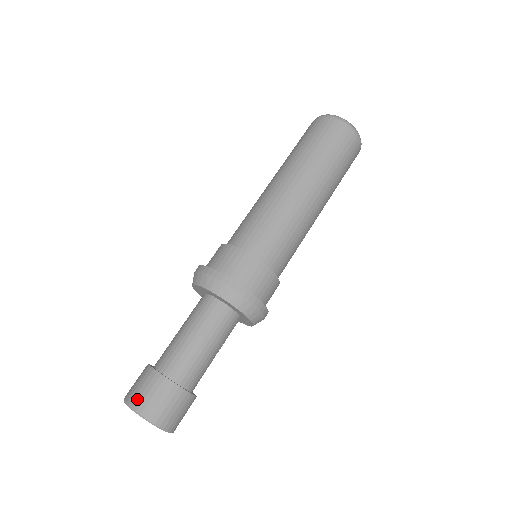
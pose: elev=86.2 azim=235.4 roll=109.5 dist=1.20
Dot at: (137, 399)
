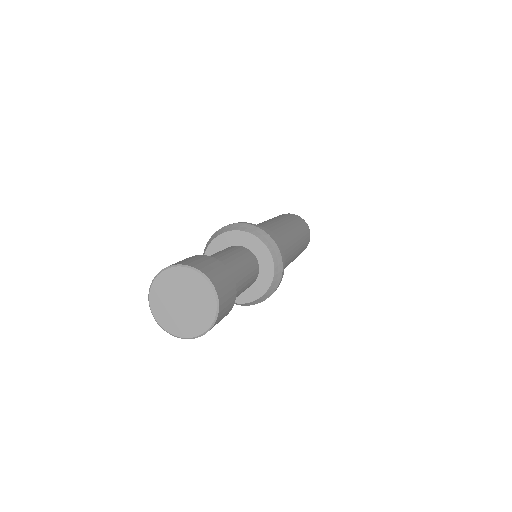
Dot at: (197, 264)
